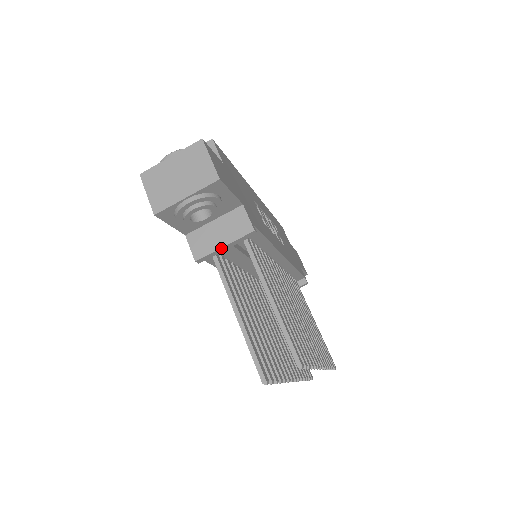
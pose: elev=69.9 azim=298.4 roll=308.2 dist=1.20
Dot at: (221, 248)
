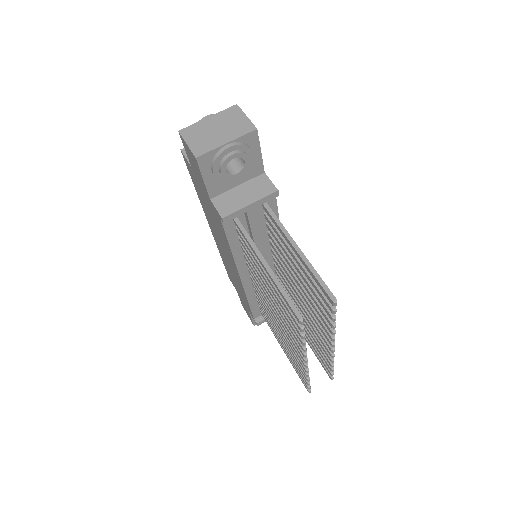
Dot at: (247, 206)
